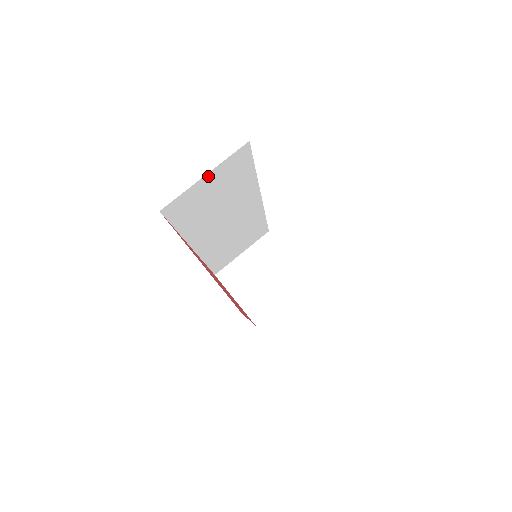
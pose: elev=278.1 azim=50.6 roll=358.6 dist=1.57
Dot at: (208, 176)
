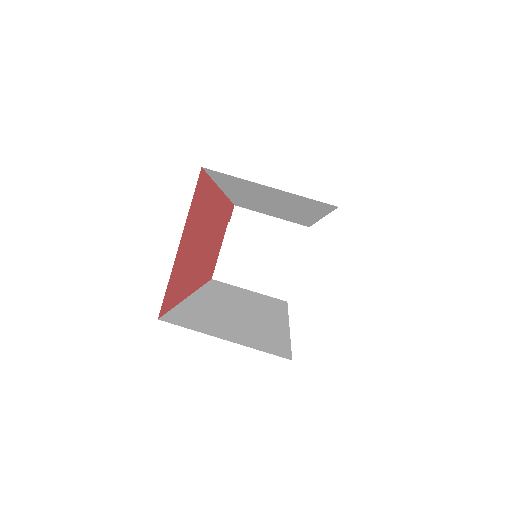
Dot at: (273, 188)
